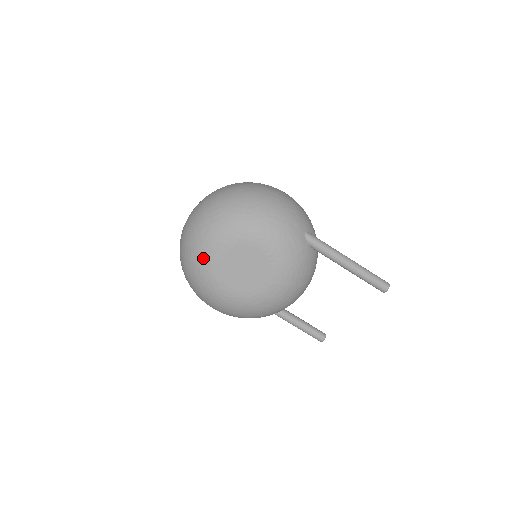
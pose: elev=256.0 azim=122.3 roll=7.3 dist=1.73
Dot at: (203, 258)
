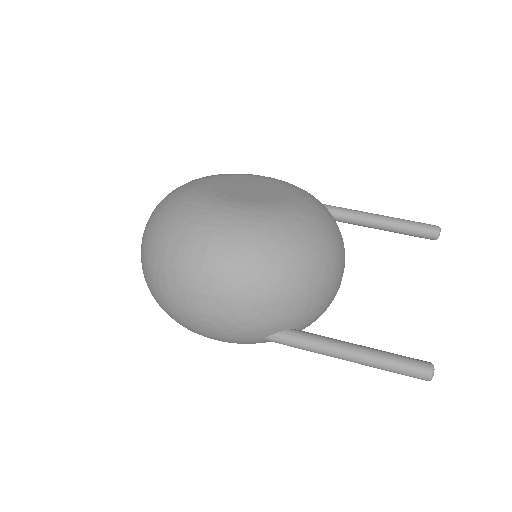
Dot at: (189, 188)
